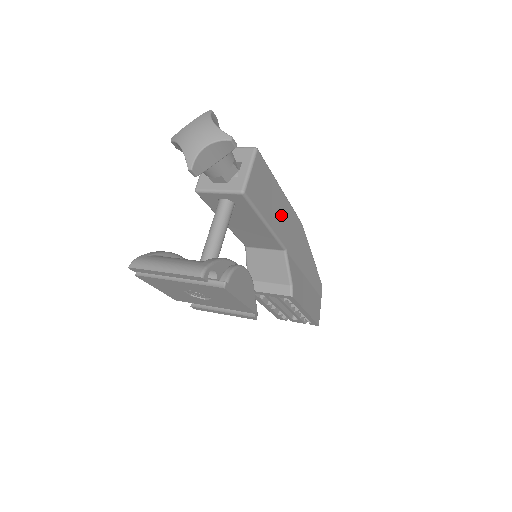
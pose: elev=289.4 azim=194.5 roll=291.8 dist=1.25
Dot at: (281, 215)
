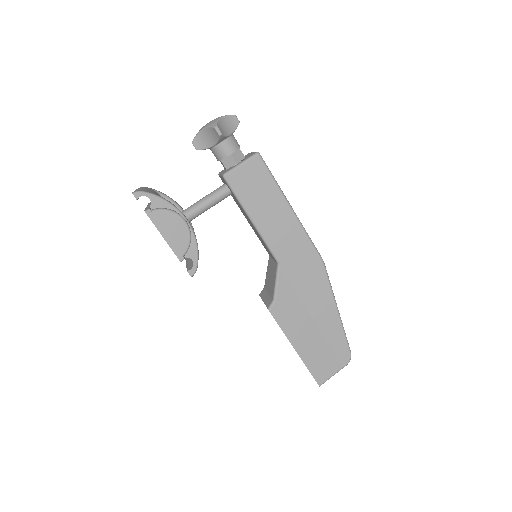
Dot at: (281, 227)
